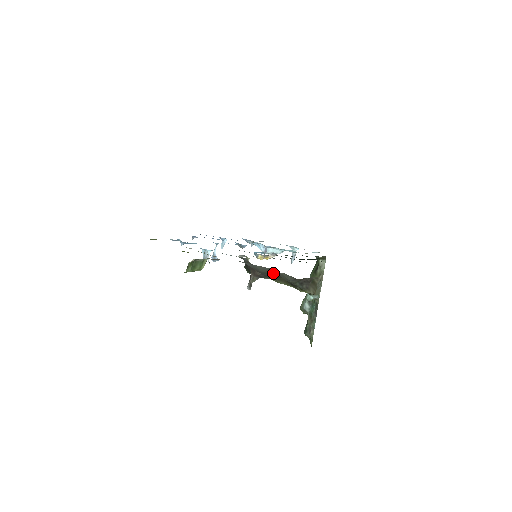
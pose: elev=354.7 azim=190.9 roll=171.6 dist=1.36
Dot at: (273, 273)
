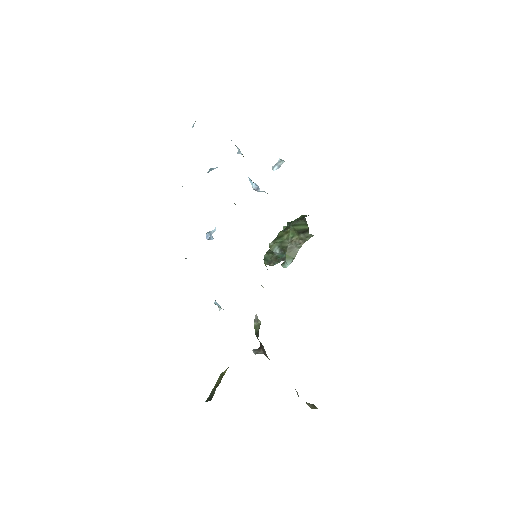
Dot at: occluded
